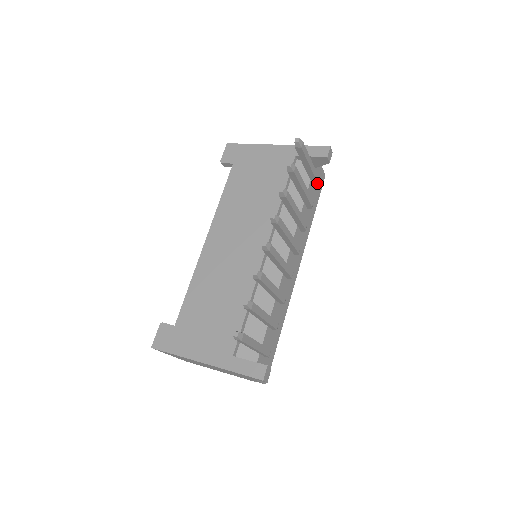
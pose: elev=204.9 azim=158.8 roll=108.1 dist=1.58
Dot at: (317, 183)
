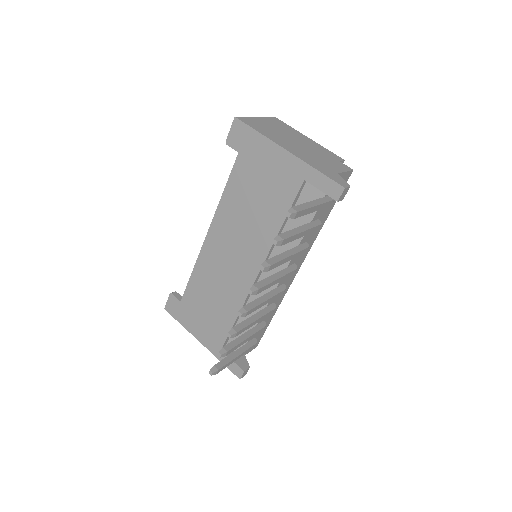
Dot at: (329, 206)
